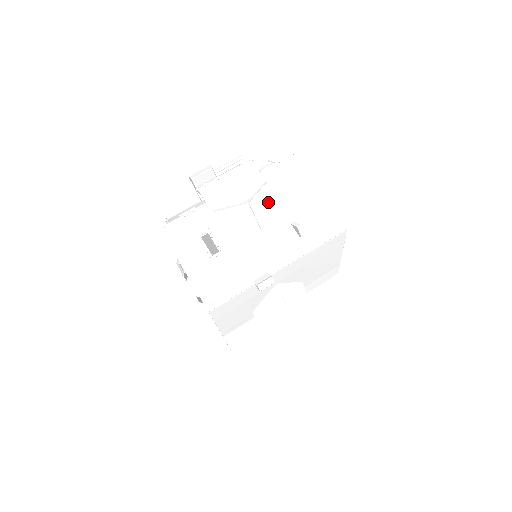
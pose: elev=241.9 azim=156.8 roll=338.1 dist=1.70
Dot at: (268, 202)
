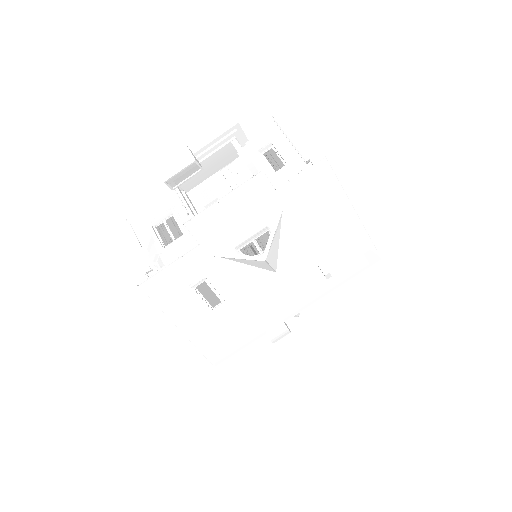
Dot at: (285, 233)
